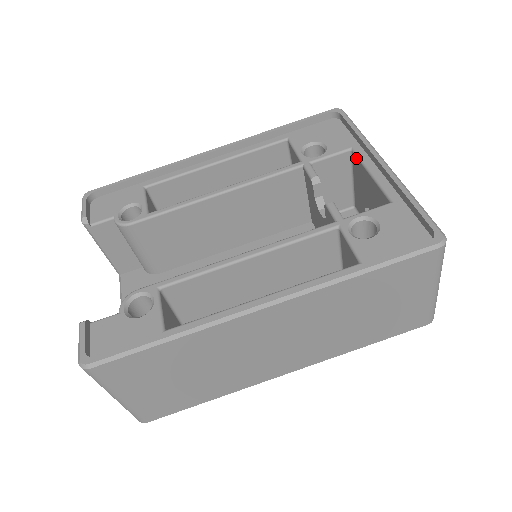
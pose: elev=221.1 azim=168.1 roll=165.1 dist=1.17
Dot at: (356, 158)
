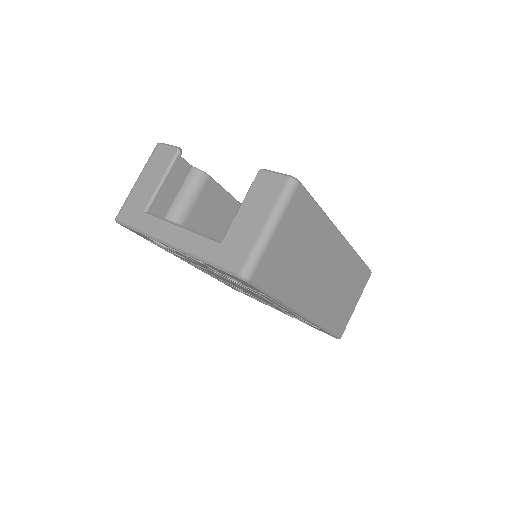
Dot at: occluded
